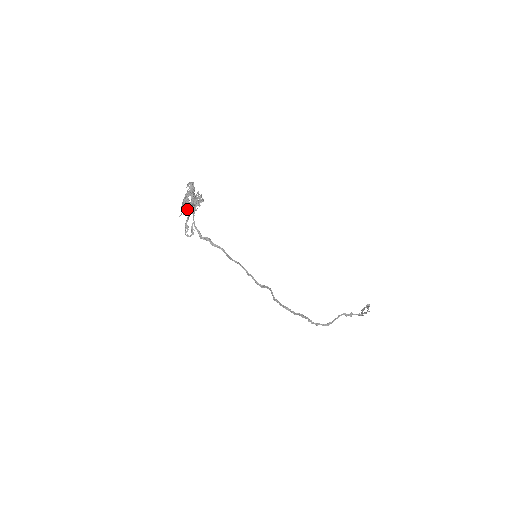
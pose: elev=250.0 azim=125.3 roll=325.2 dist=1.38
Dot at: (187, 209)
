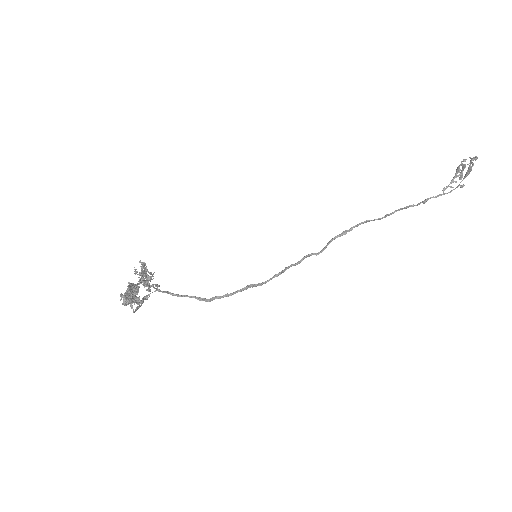
Dot at: (136, 297)
